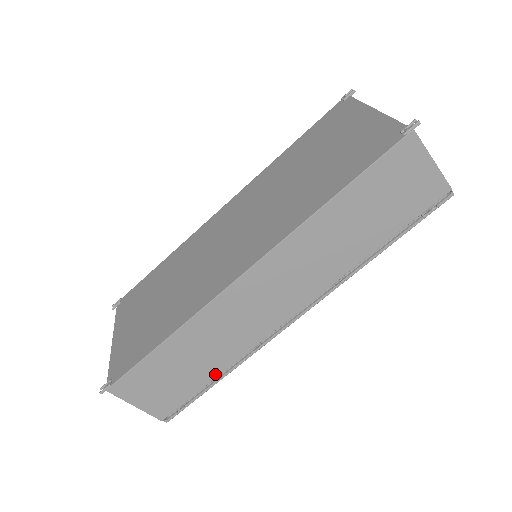
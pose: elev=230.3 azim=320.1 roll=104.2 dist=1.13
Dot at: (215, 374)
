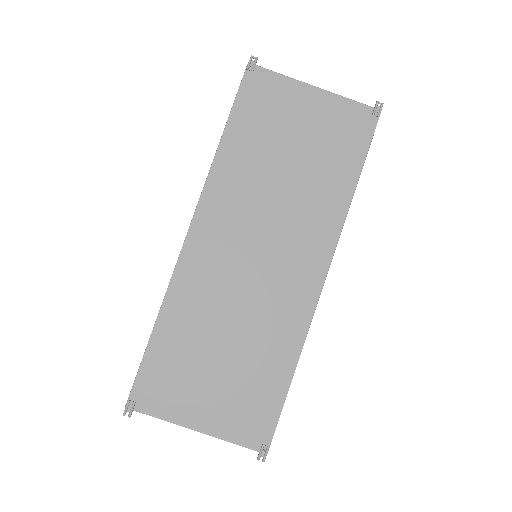
Dot at: occluded
